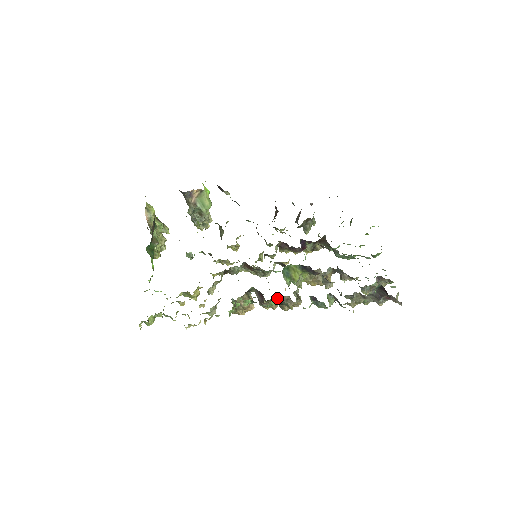
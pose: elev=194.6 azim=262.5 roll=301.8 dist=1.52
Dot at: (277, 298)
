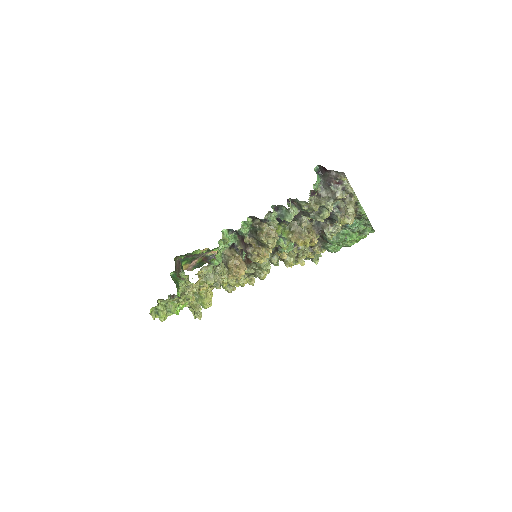
Dot at: (250, 226)
